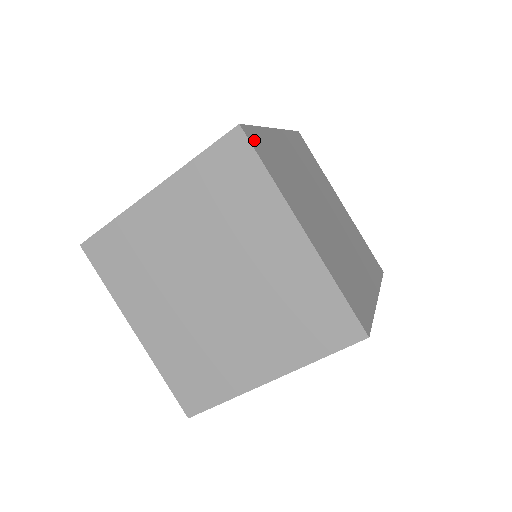
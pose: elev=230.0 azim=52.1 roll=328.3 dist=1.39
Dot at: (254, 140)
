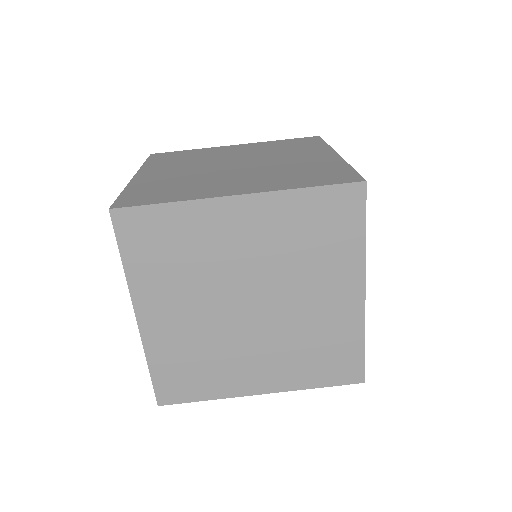
Dot at: occluded
